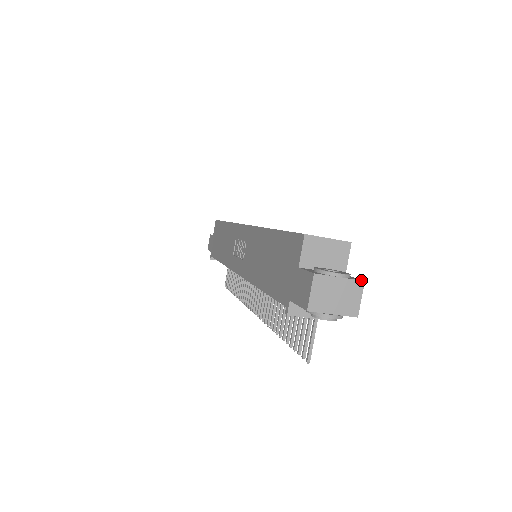
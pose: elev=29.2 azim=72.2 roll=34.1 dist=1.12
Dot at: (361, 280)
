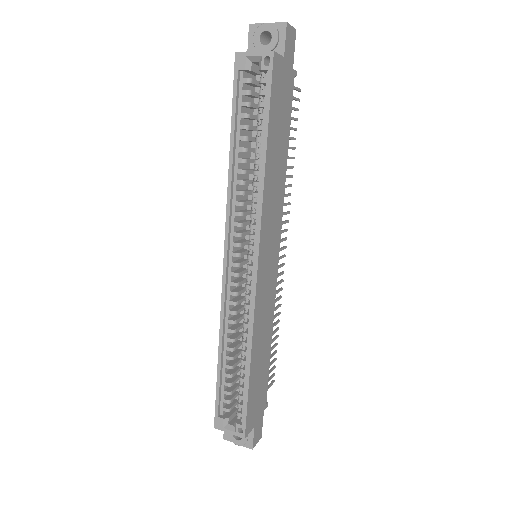
Dot at: occluded
